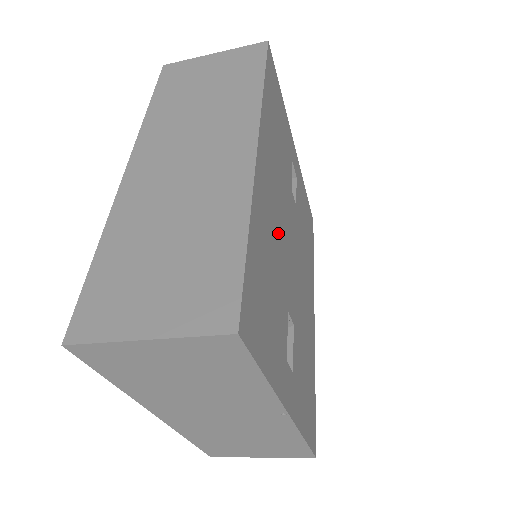
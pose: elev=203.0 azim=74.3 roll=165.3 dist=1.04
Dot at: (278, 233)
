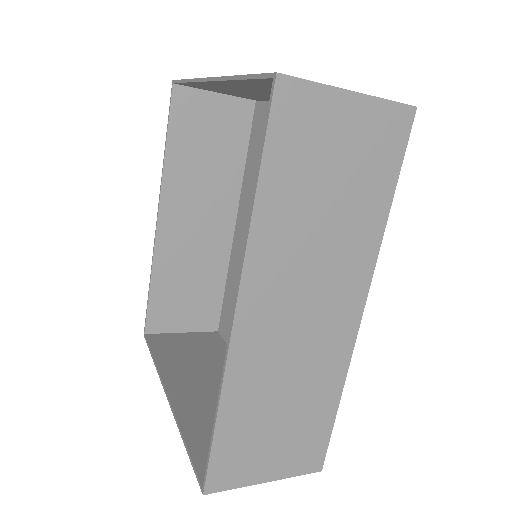
Dot at: occluded
